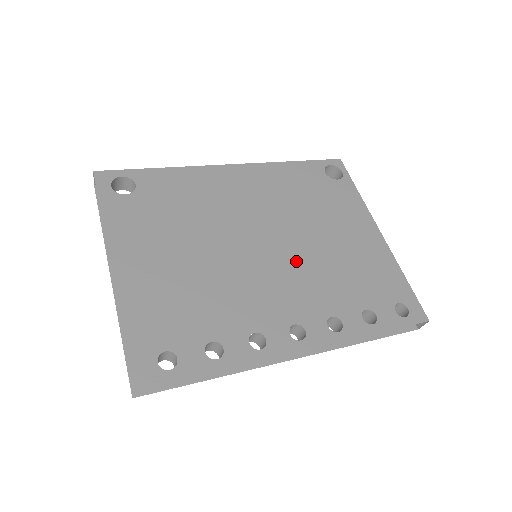
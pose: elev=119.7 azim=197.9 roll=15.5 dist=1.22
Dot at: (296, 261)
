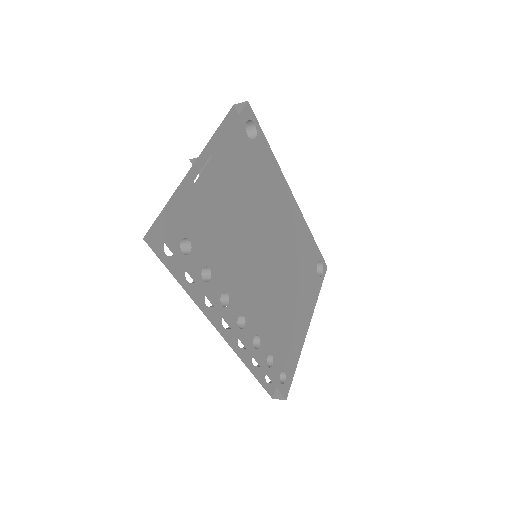
Dot at: (272, 286)
